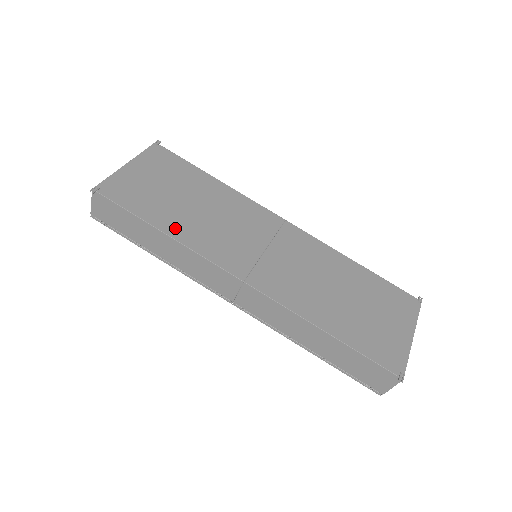
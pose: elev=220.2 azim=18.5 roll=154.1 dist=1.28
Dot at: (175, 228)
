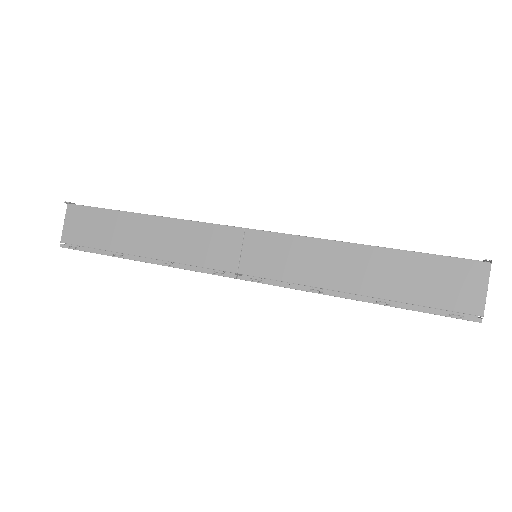
Dot at: occluded
